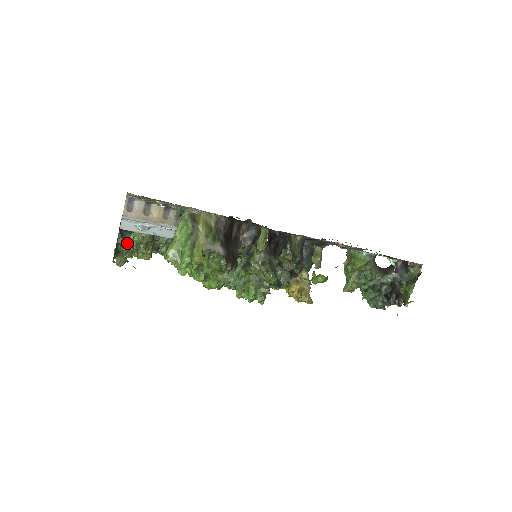
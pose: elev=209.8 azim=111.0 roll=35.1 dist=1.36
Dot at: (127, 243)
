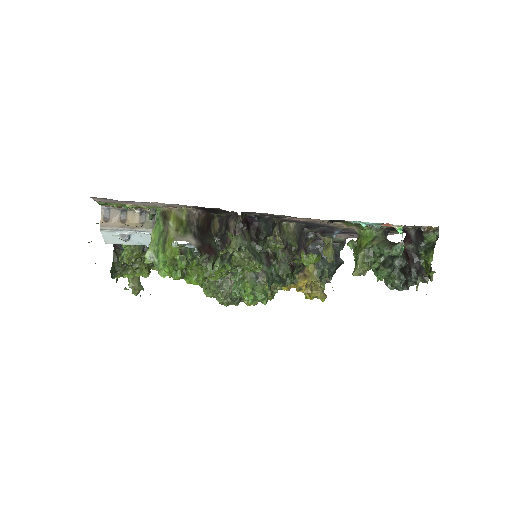
Dot at: (120, 260)
